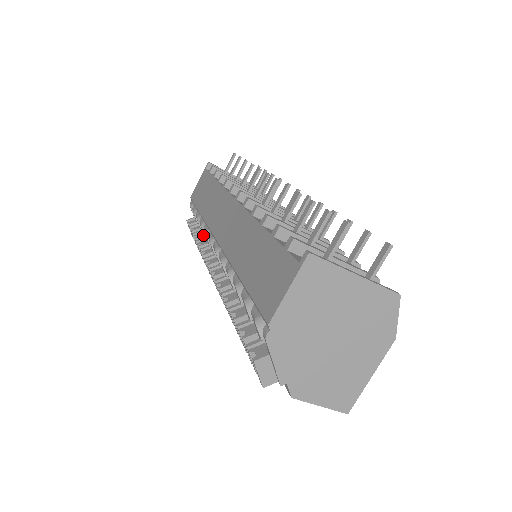
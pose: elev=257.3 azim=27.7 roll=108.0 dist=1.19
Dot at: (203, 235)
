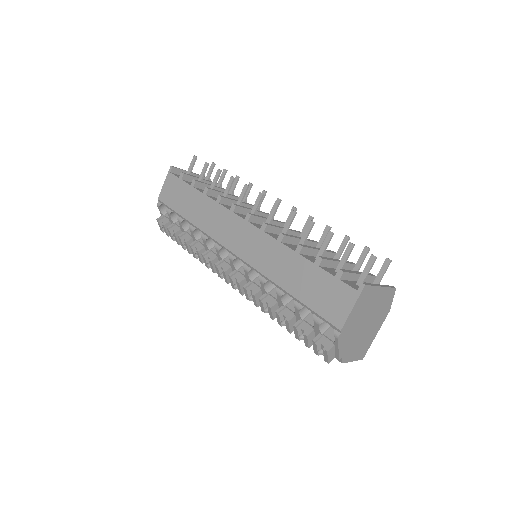
Dot at: (192, 238)
